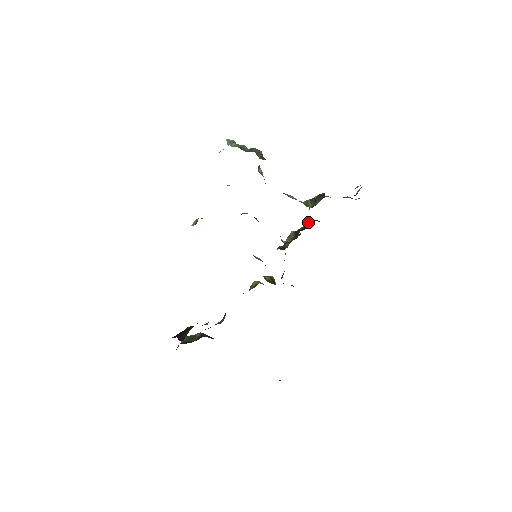
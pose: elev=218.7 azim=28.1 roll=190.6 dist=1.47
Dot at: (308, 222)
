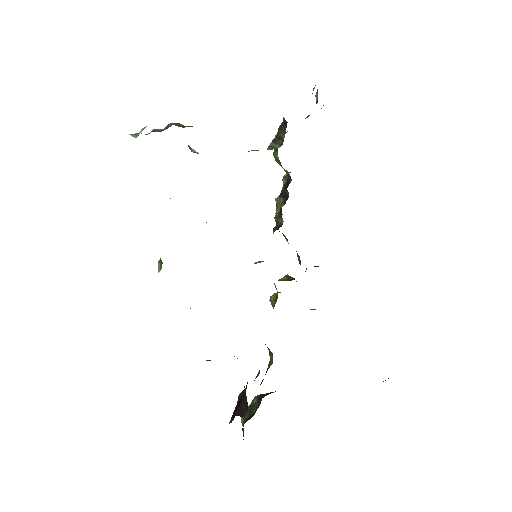
Dot at: (284, 179)
